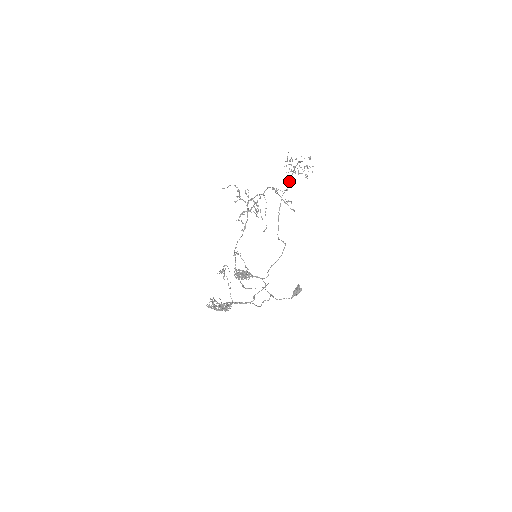
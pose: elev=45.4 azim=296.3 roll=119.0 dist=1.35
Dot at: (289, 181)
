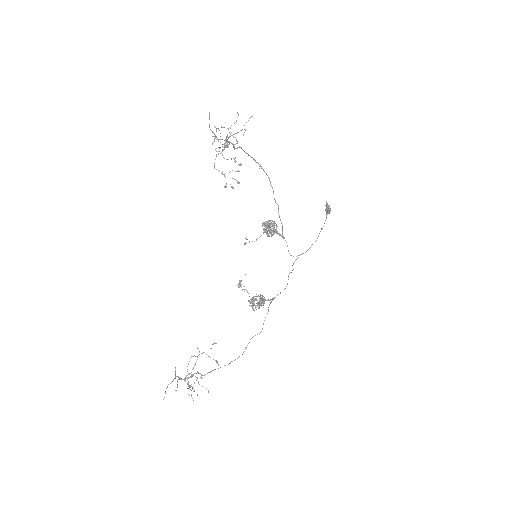
Dot at: occluded
